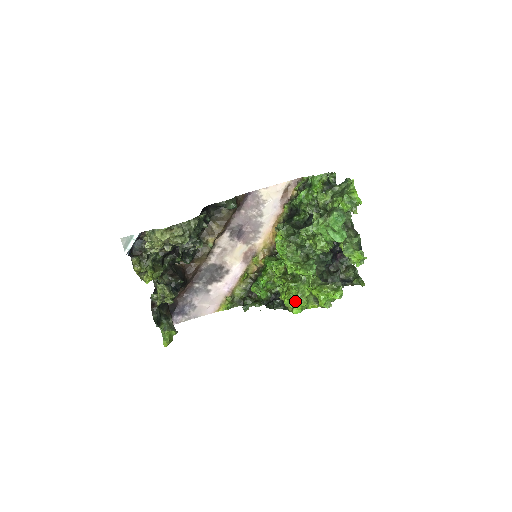
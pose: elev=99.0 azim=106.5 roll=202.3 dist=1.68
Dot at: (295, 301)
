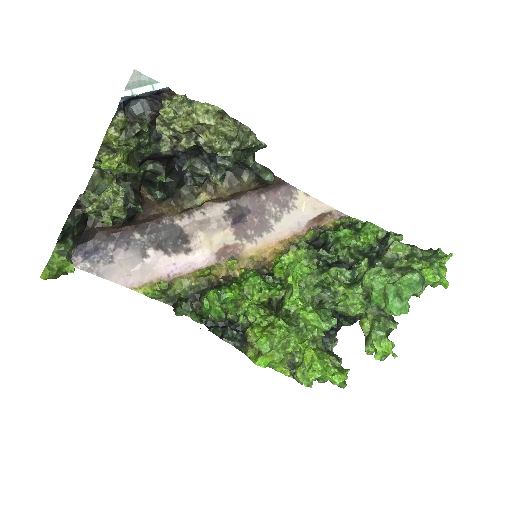
Dot at: (272, 347)
